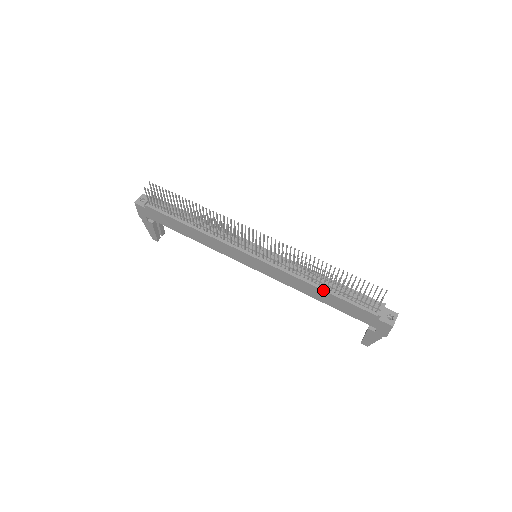
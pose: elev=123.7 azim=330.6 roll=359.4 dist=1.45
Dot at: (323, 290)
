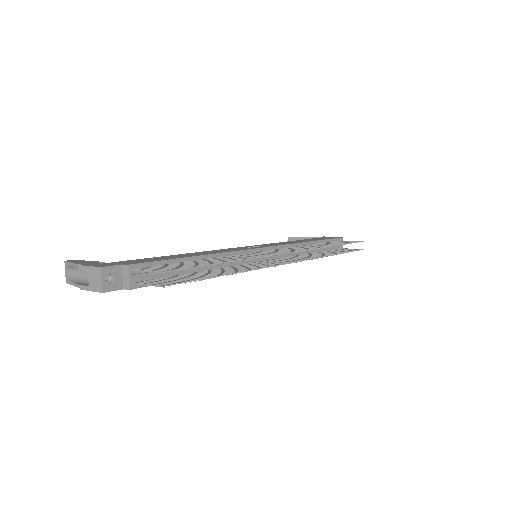
Dot at: occluded
